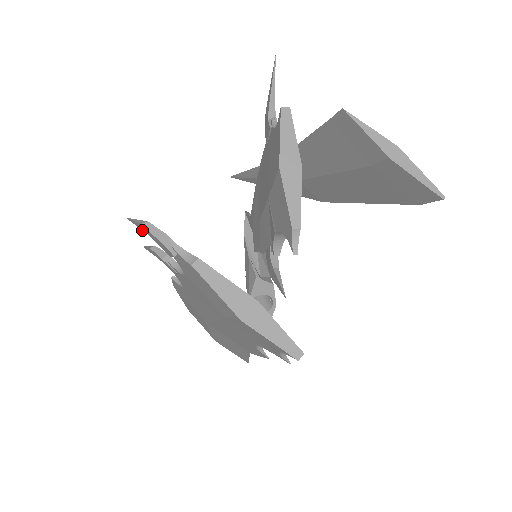
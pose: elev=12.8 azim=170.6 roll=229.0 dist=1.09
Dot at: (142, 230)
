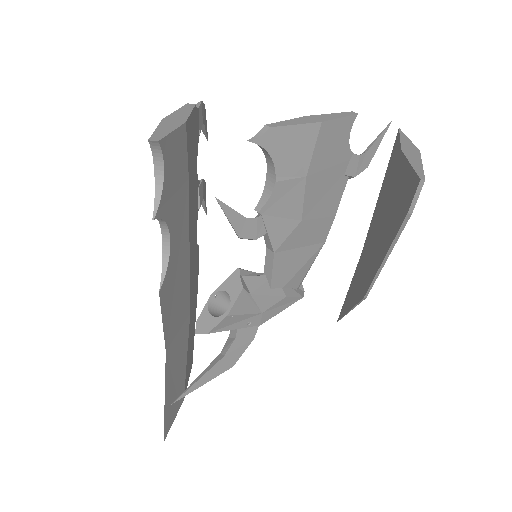
Dot at: (203, 131)
